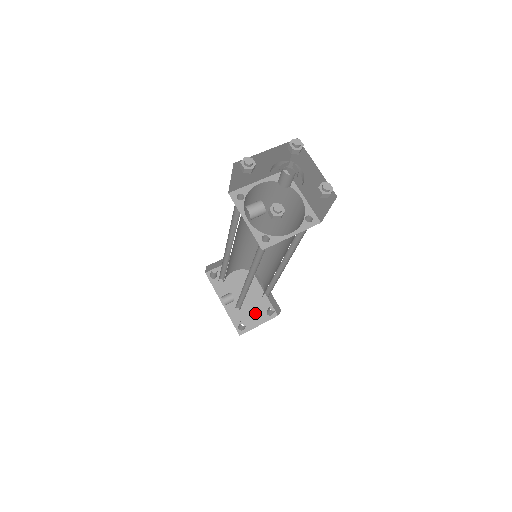
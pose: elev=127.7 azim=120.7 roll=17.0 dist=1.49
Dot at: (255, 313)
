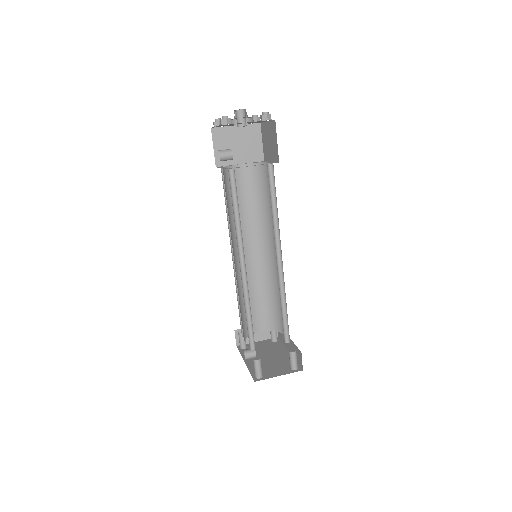
Dot at: (277, 368)
